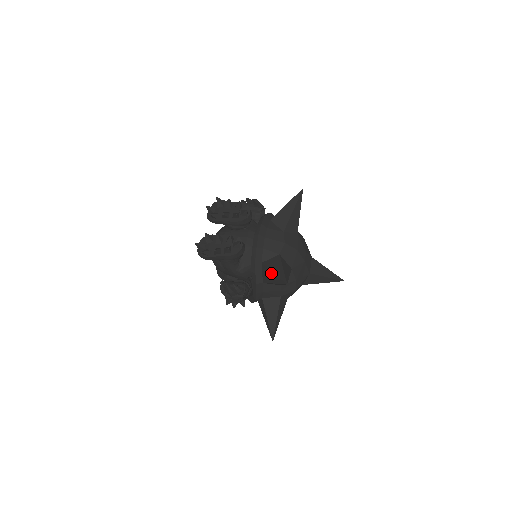
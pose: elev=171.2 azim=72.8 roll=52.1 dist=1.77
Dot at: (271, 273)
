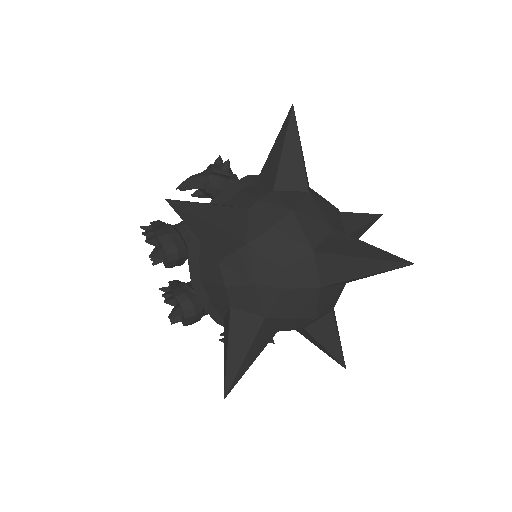
Dot at: occluded
